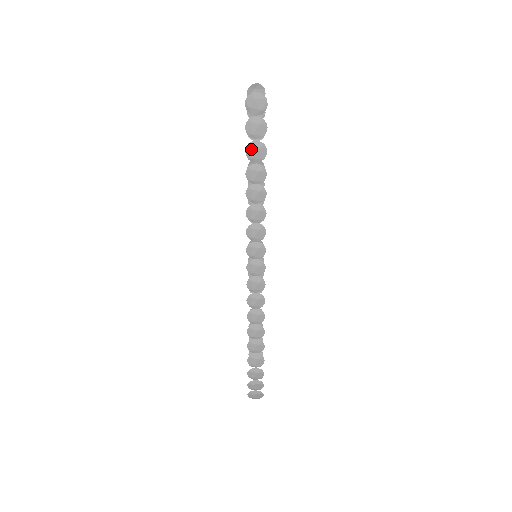
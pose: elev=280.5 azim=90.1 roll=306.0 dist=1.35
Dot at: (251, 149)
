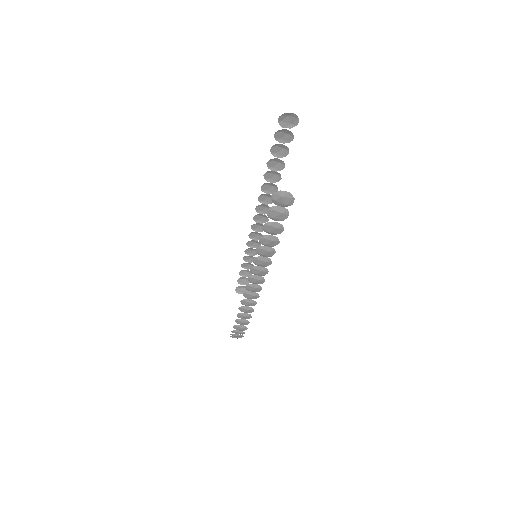
Dot at: (269, 227)
